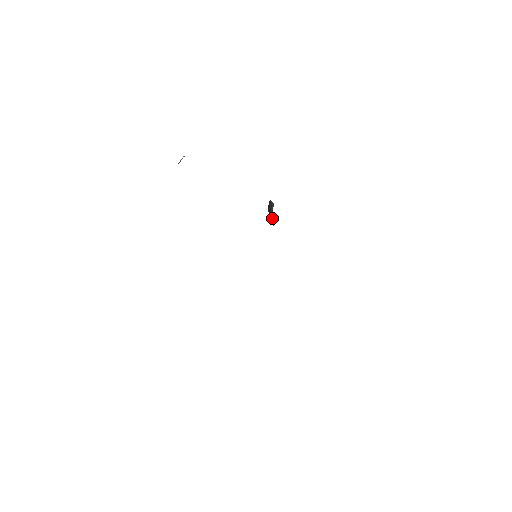
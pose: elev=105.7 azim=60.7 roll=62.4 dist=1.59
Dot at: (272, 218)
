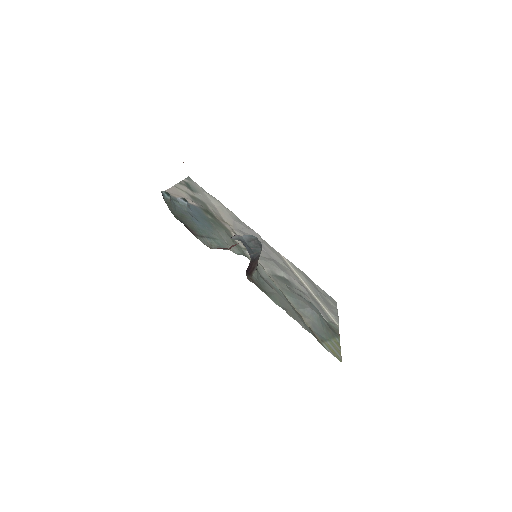
Dot at: (256, 267)
